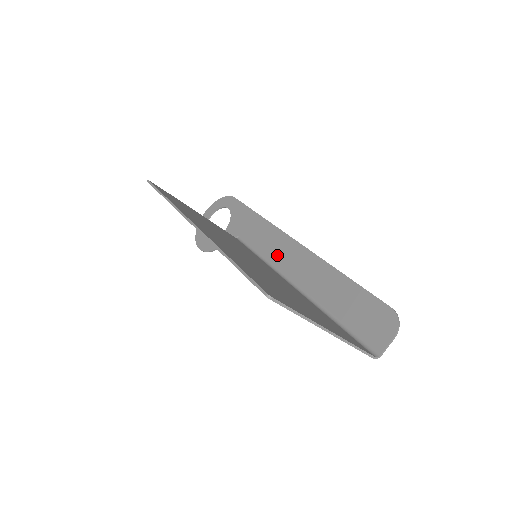
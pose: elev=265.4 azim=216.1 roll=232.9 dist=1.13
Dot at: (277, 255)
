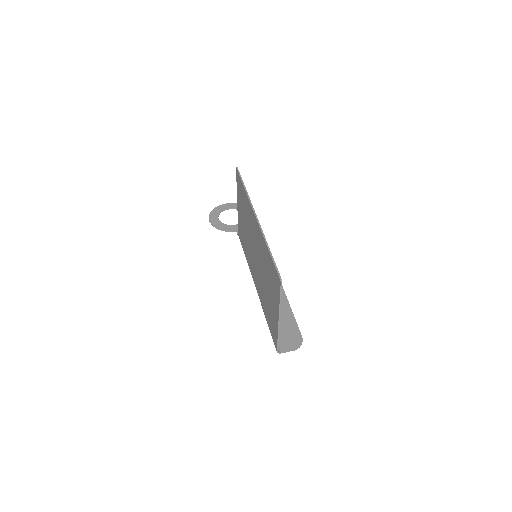
Dot at: occluded
